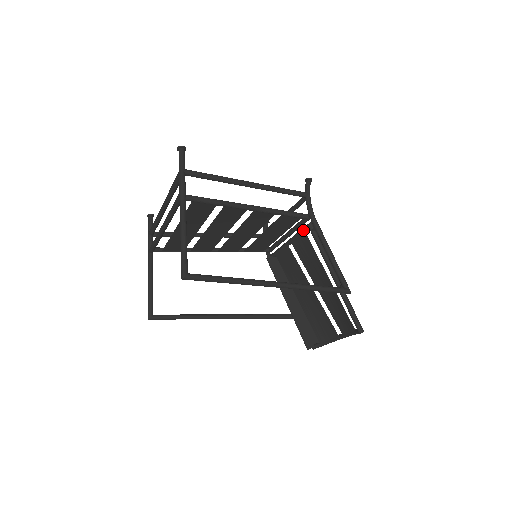
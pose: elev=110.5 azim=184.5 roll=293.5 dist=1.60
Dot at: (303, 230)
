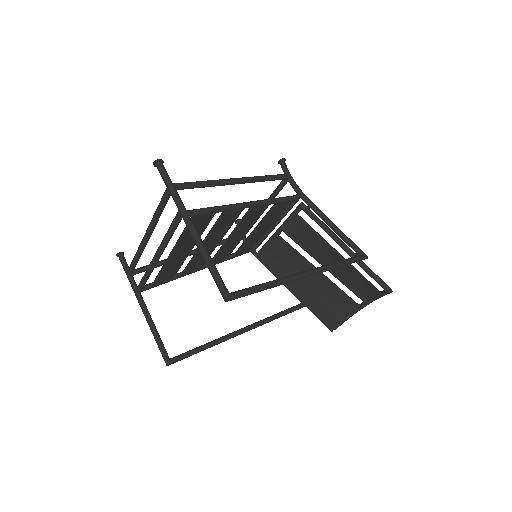
Dot at: (295, 213)
